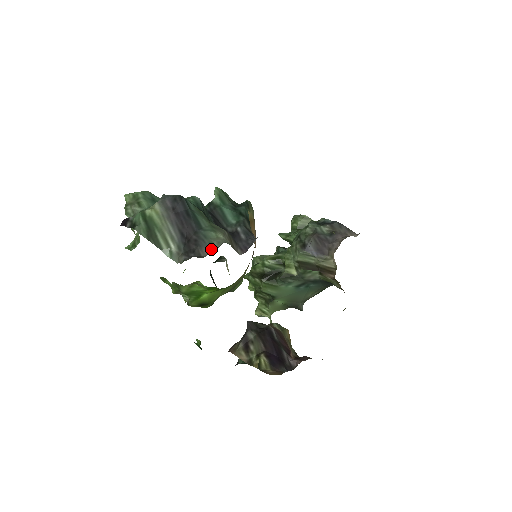
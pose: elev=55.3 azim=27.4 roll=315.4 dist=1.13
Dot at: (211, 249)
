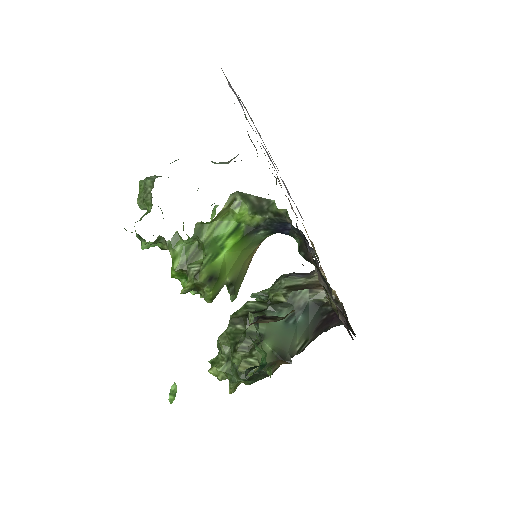
Dot at: occluded
